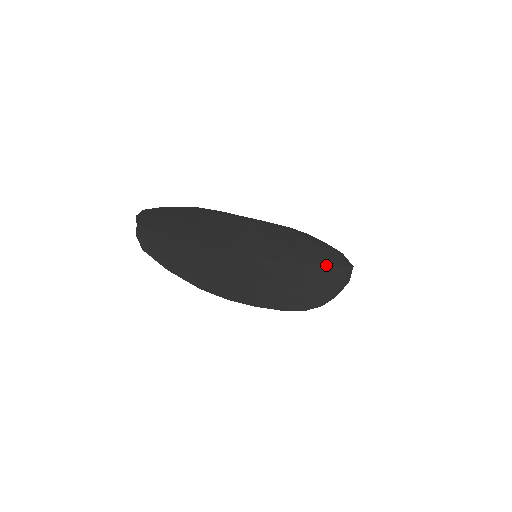
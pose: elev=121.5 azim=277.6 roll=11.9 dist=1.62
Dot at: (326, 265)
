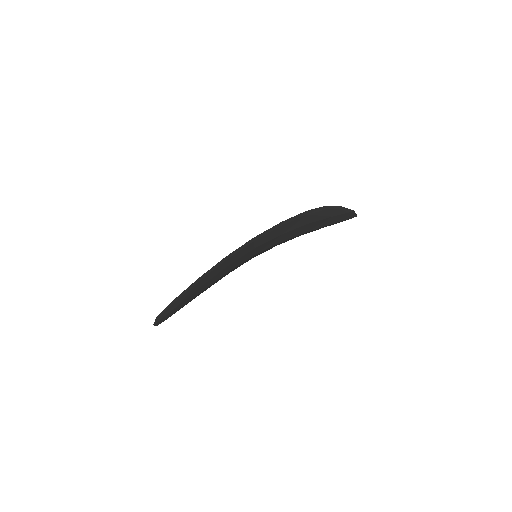
Dot at: occluded
